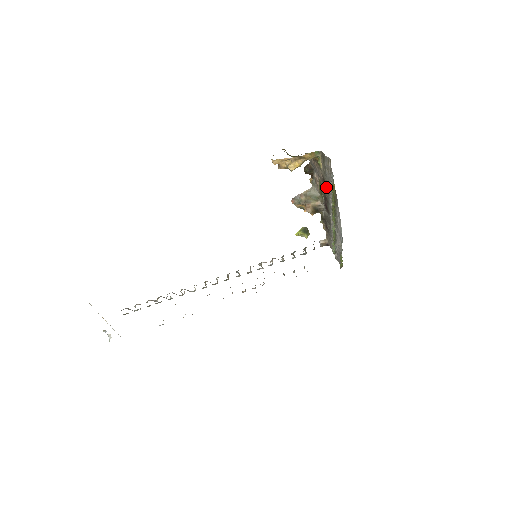
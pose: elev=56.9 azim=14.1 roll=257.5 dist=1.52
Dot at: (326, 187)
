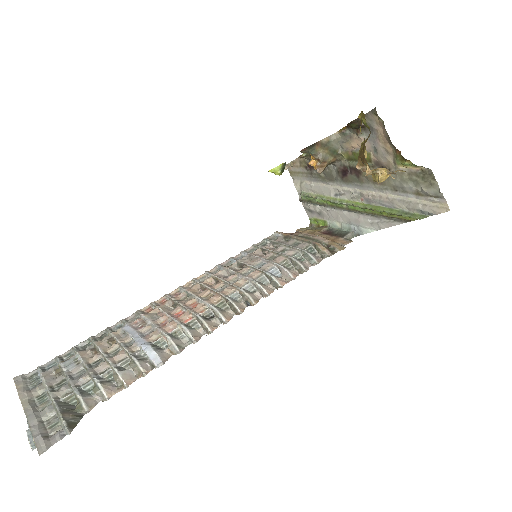
Dot at: occluded
